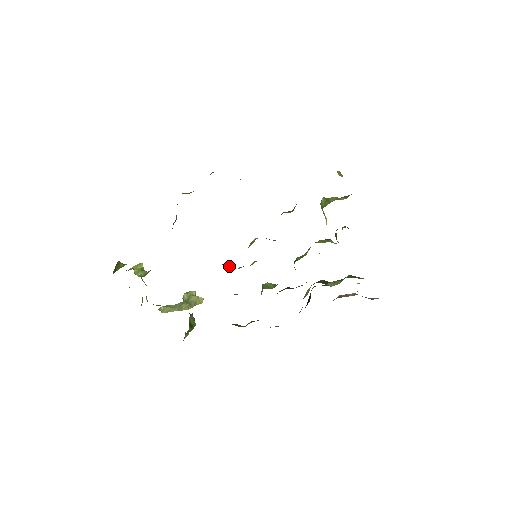
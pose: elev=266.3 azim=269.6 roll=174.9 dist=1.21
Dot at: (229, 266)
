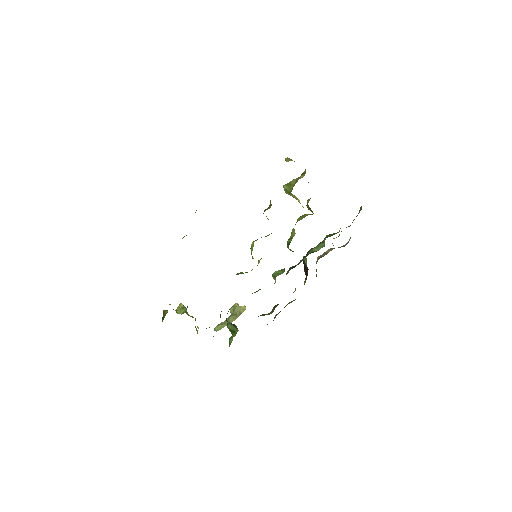
Dot at: (242, 273)
